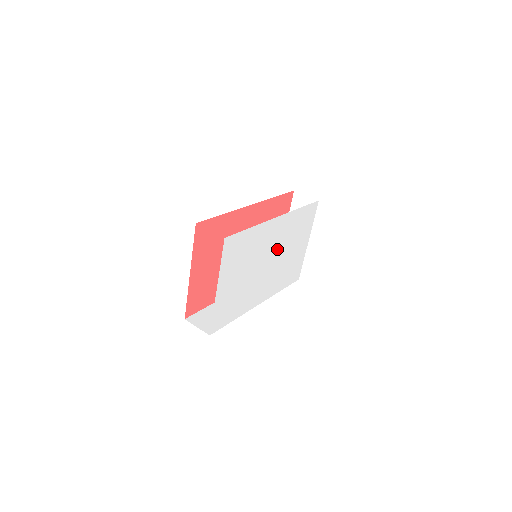
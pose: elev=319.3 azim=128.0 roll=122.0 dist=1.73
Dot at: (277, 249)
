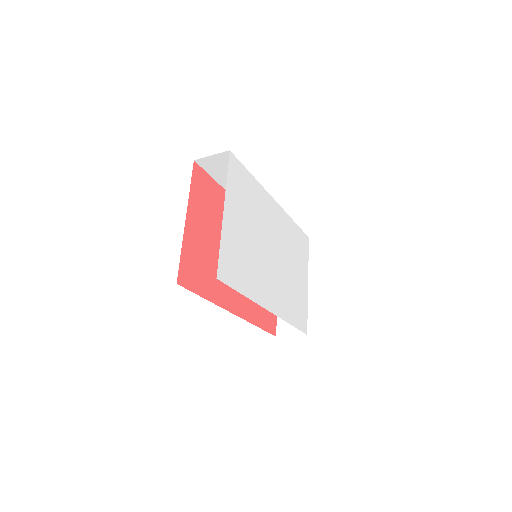
Dot at: (279, 247)
